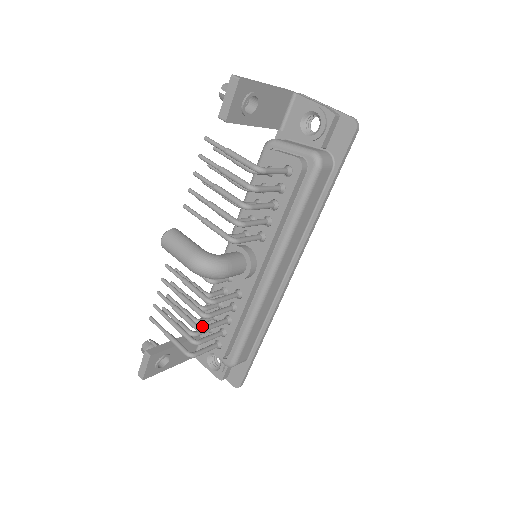
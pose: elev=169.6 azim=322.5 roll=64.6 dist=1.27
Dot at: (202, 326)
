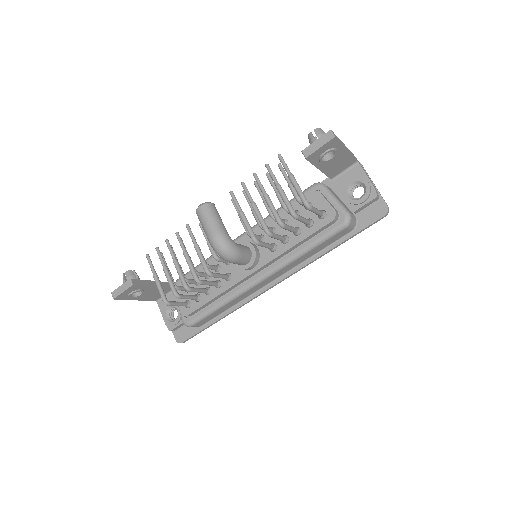
Dot at: occluded
